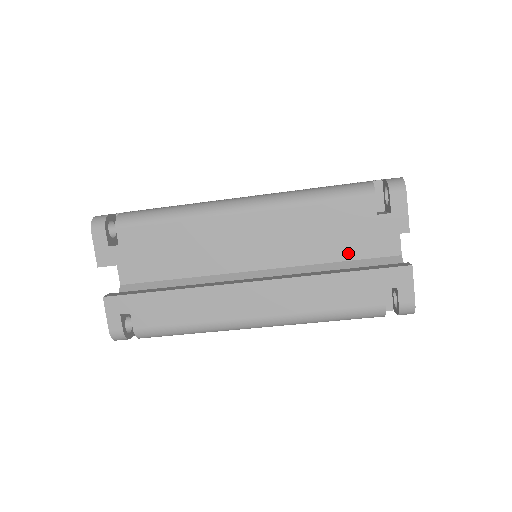
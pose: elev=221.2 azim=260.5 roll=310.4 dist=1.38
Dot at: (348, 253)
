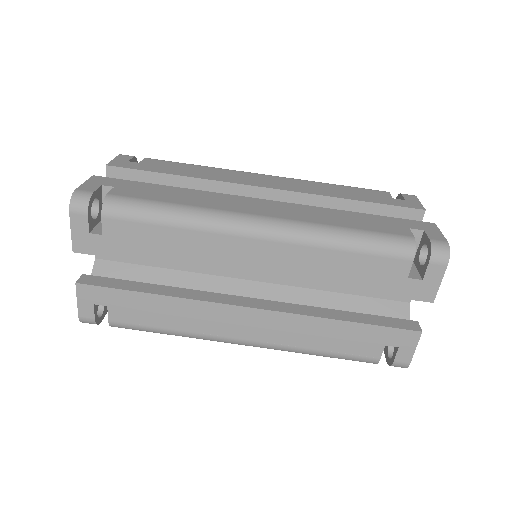
Dot at: occluded
